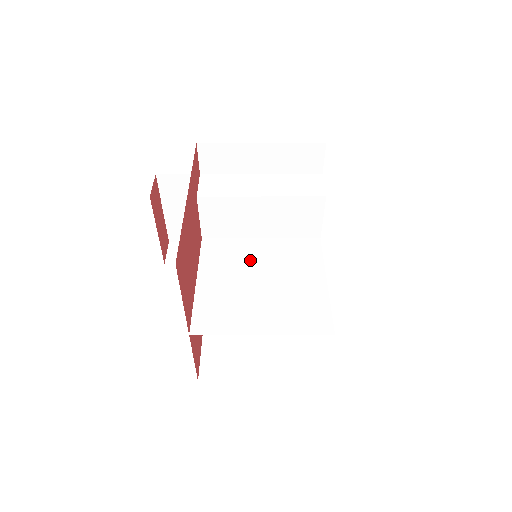
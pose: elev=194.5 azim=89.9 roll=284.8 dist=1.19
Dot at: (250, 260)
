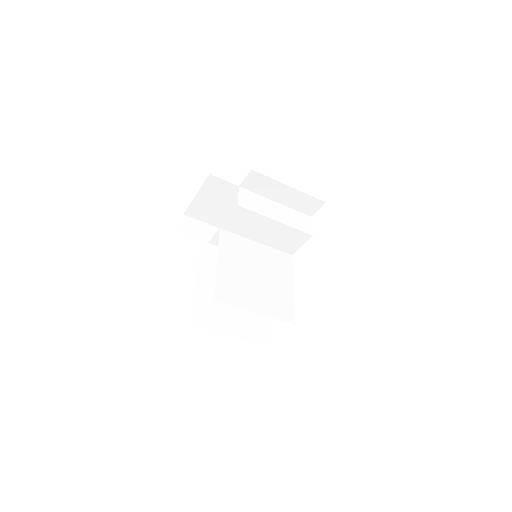
Dot at: (250, 257)
